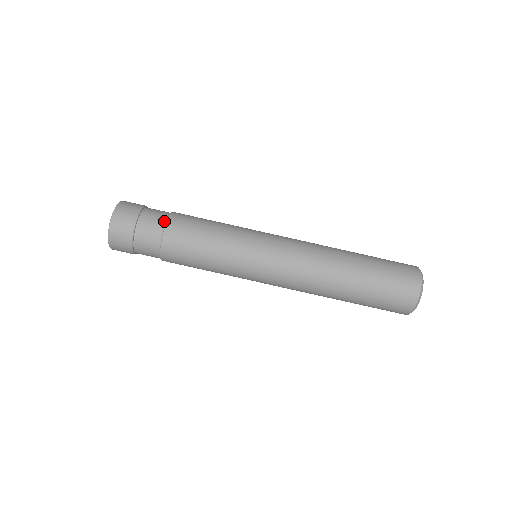
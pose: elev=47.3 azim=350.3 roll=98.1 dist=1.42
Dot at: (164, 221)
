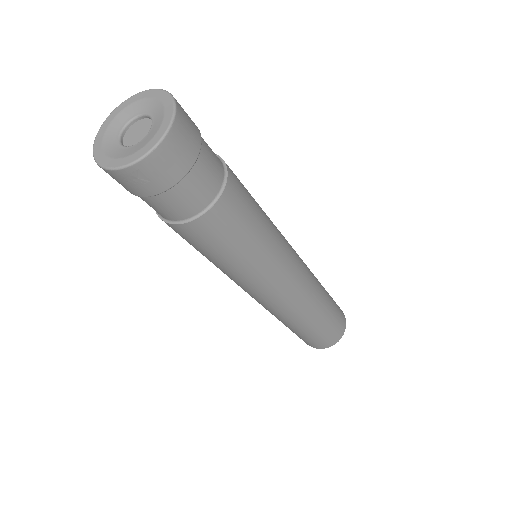
Dot at: (222, 177)
